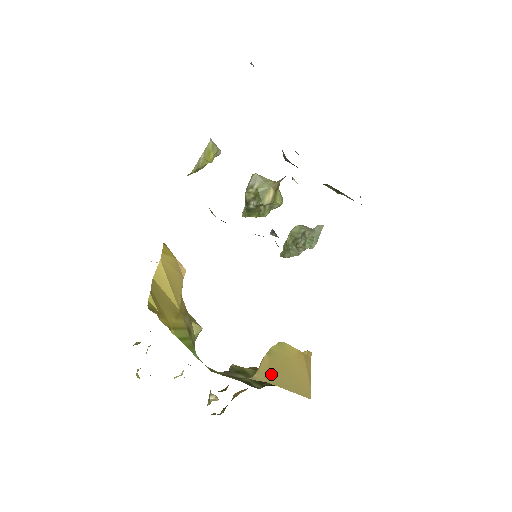
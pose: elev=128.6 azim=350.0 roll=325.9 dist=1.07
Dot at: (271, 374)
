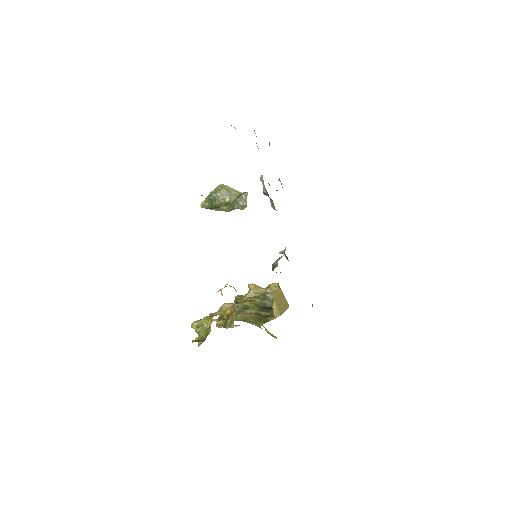
Dot at: (280, 310)
